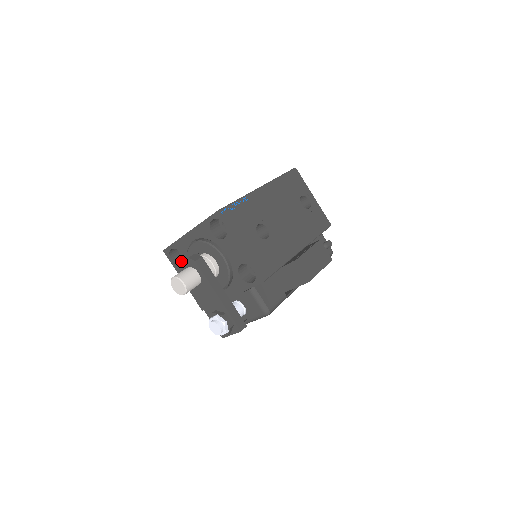
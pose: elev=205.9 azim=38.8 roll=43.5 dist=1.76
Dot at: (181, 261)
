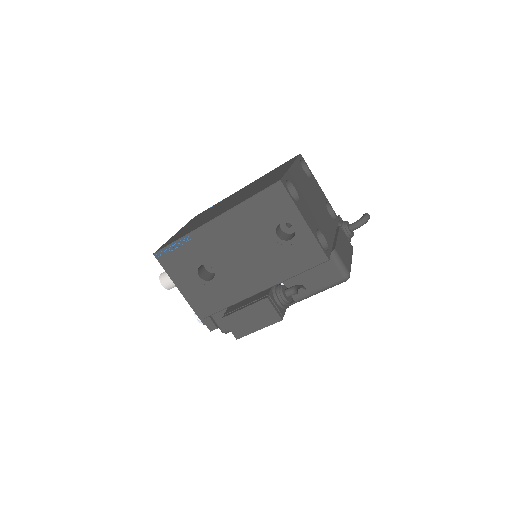
Dot at: occluded
